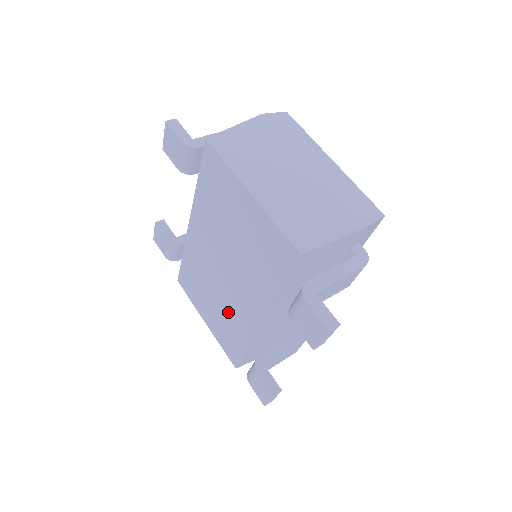
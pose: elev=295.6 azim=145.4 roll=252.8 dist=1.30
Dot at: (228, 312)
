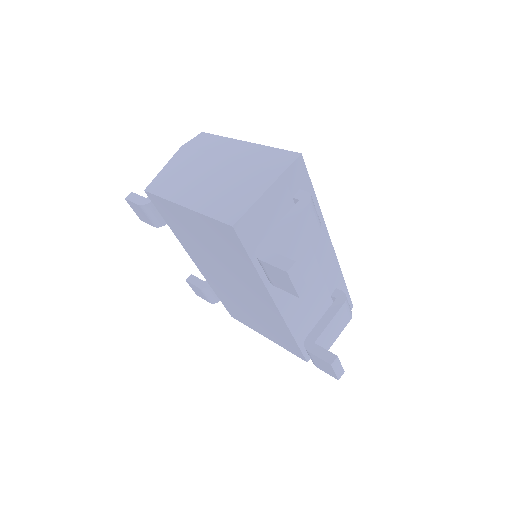
Dot at: (262, 315)
